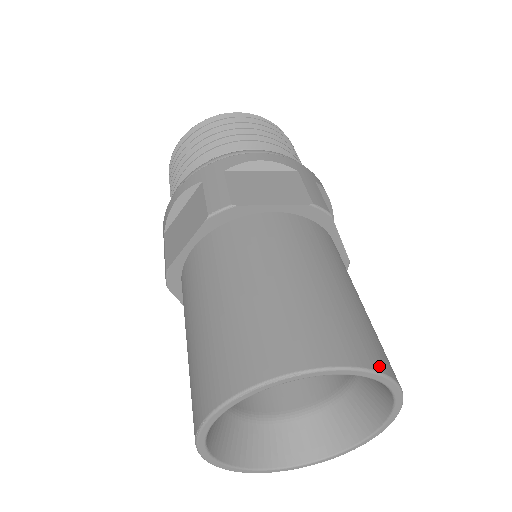
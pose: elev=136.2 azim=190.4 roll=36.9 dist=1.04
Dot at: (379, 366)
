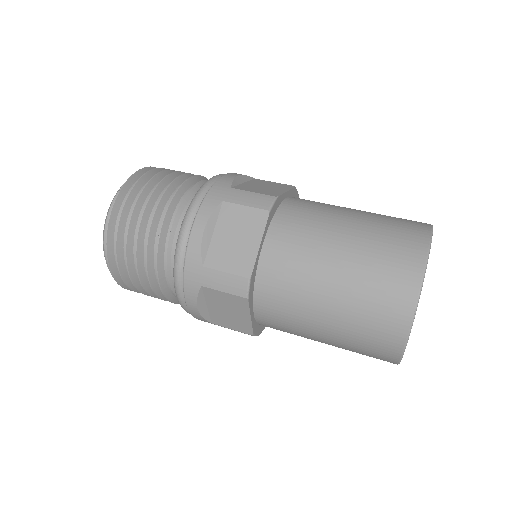
Dot at: occluded
